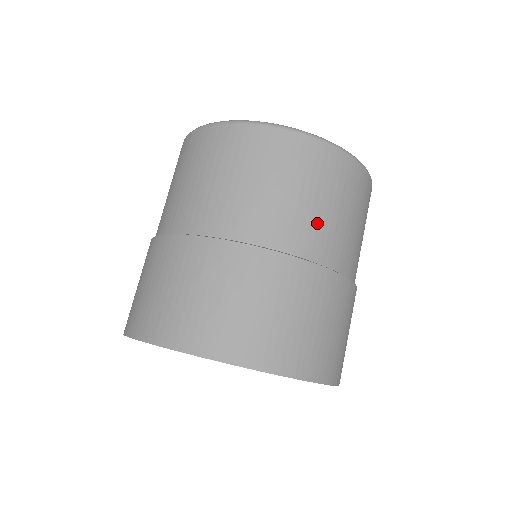
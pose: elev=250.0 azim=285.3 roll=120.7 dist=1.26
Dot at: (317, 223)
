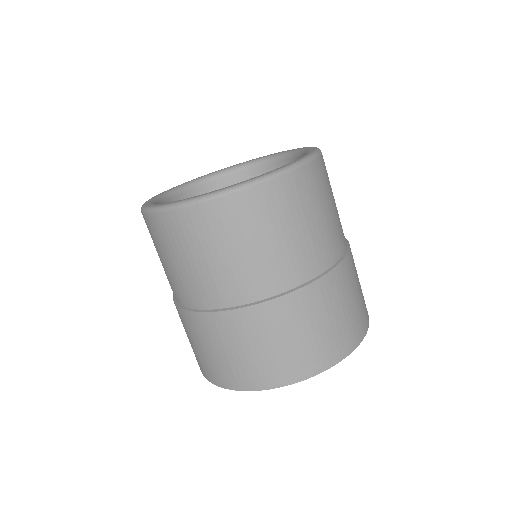
Dot at: (233, 273)
